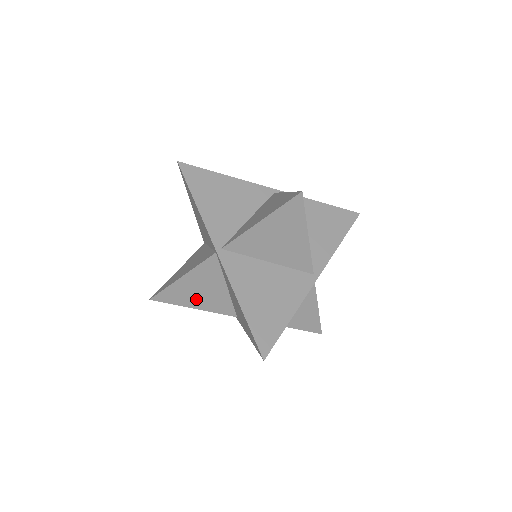
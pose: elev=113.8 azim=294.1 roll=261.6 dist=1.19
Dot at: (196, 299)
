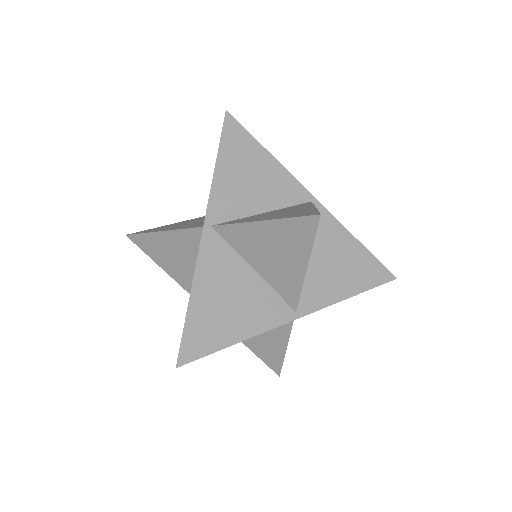
Dot at: (169, 262)
